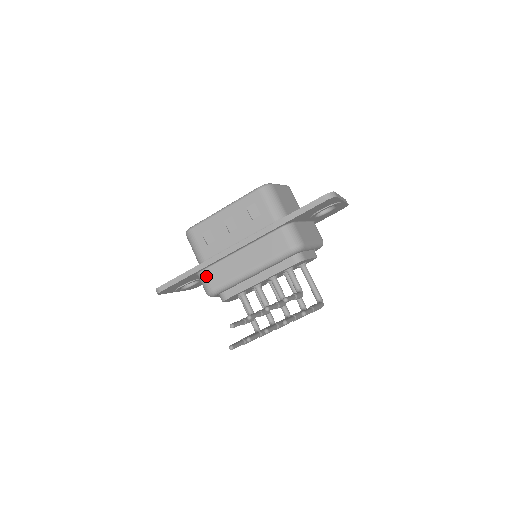
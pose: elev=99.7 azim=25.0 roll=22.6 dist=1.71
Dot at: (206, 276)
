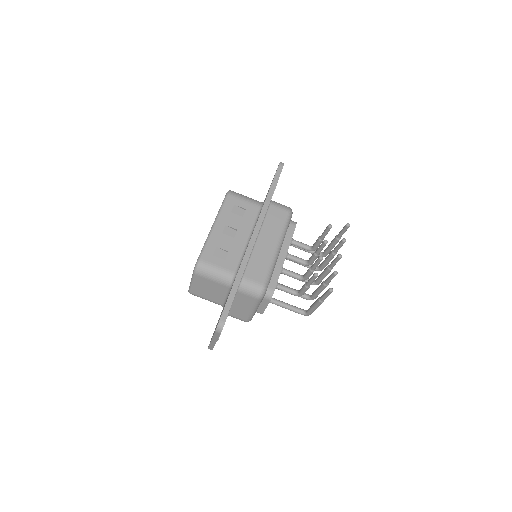
Dot at: (249, 279)
